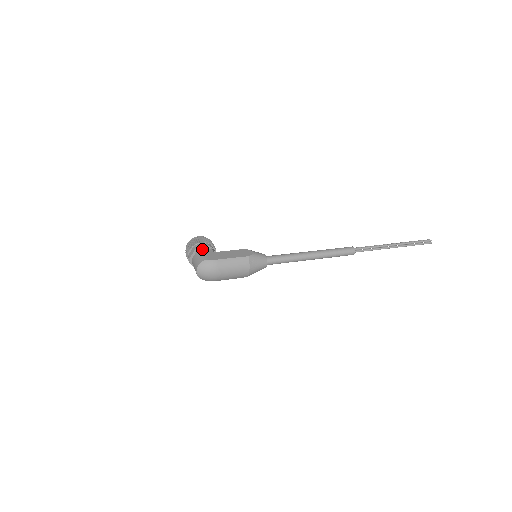
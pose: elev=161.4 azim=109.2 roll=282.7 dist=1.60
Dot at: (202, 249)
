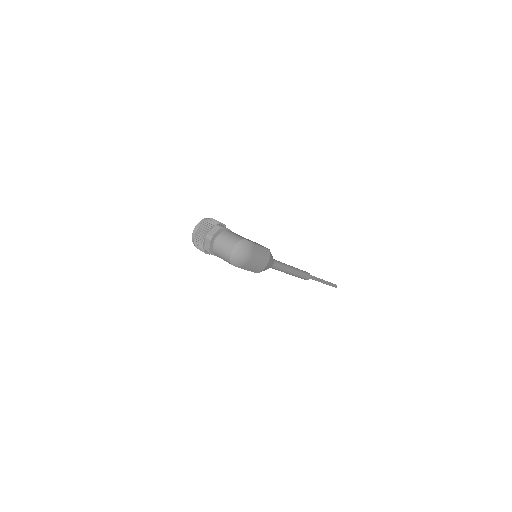
Dot at: (228, 230)
